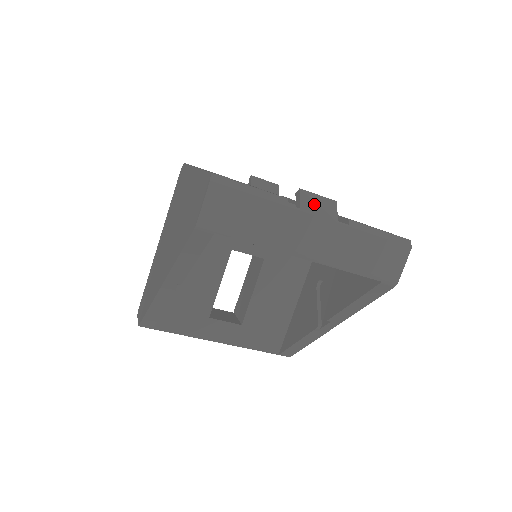
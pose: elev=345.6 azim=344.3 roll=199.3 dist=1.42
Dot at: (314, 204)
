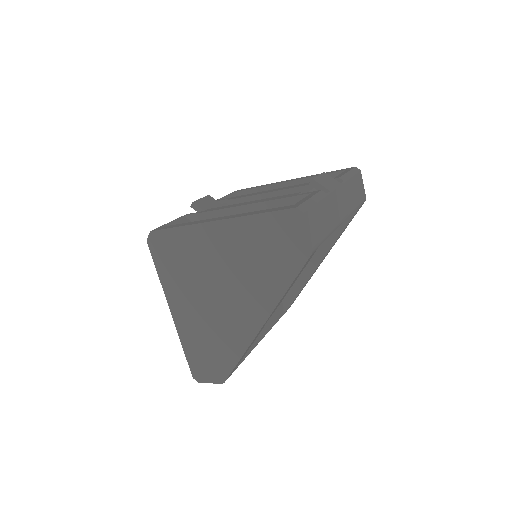
Dot at: (326, 183)
